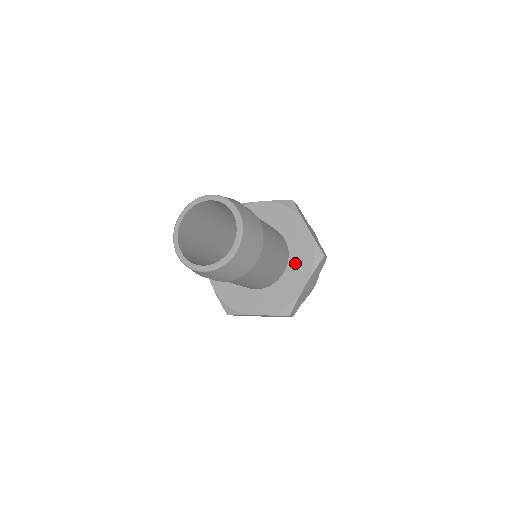
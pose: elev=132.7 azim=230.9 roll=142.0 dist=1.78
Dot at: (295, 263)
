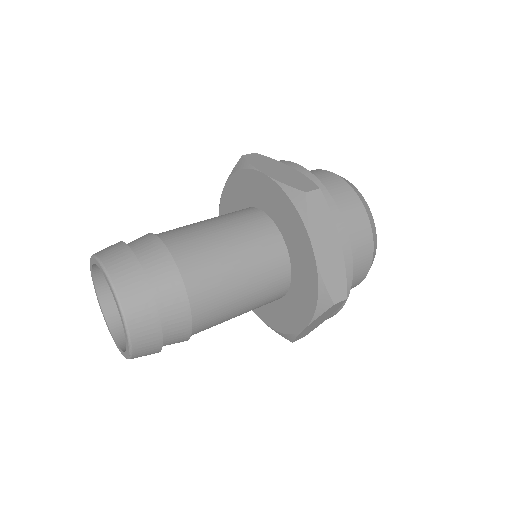
Dot at: (297, 293)
